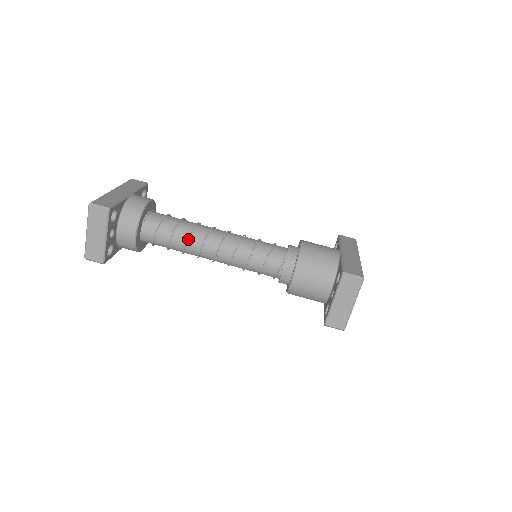
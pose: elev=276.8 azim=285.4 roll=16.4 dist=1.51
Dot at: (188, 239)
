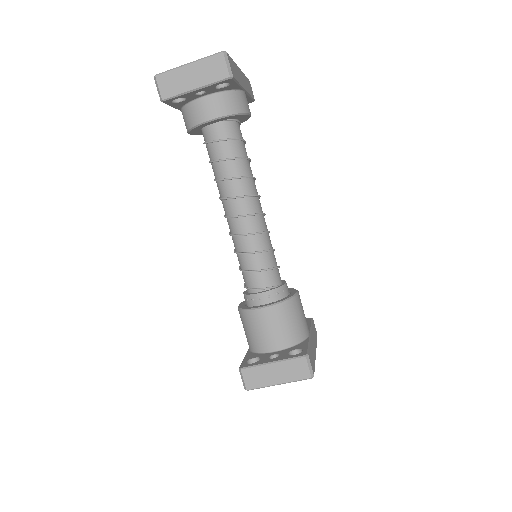
Dot at: (237, 178)
